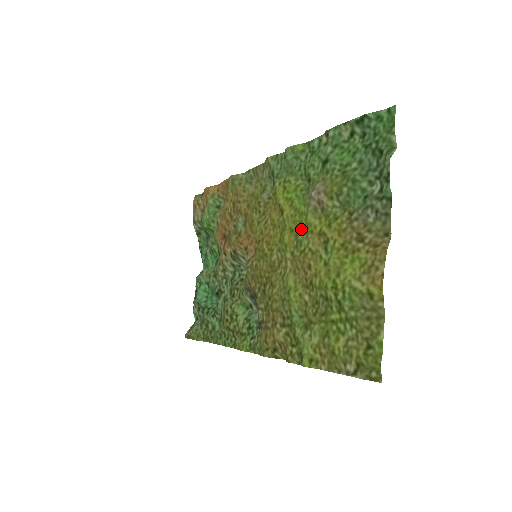
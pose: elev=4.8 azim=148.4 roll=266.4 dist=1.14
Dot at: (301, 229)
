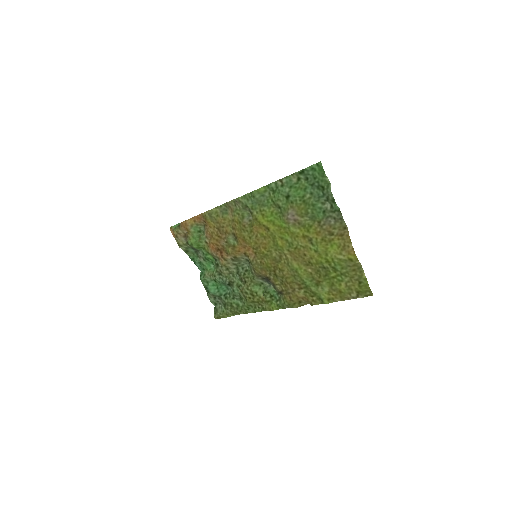
Dot at: (288, 236)
